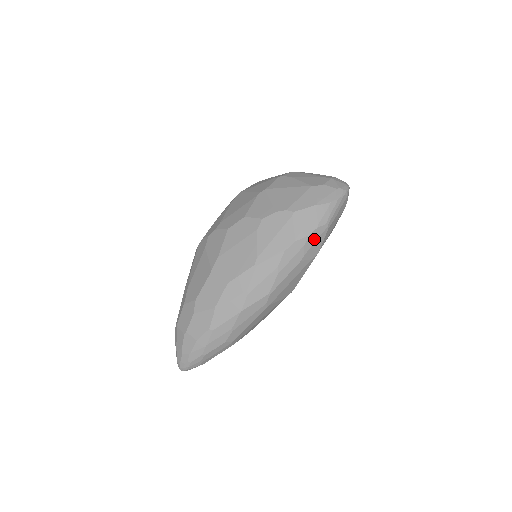
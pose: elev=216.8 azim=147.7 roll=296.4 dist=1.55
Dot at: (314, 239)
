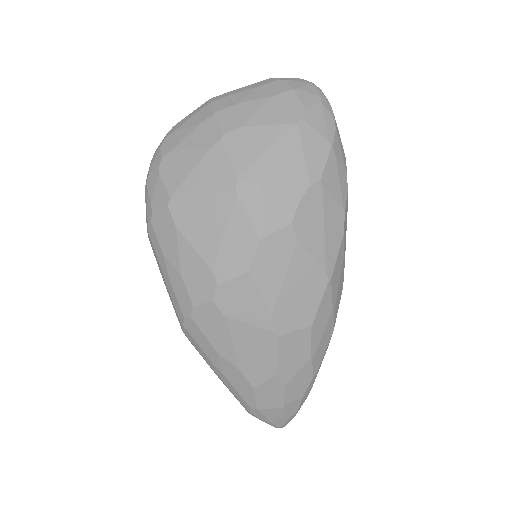
Dot at: occluded
